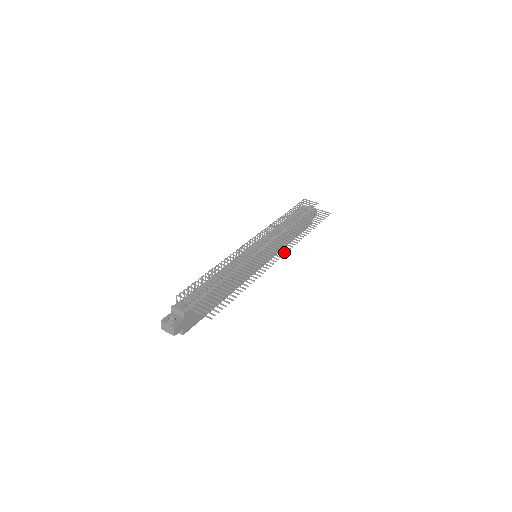
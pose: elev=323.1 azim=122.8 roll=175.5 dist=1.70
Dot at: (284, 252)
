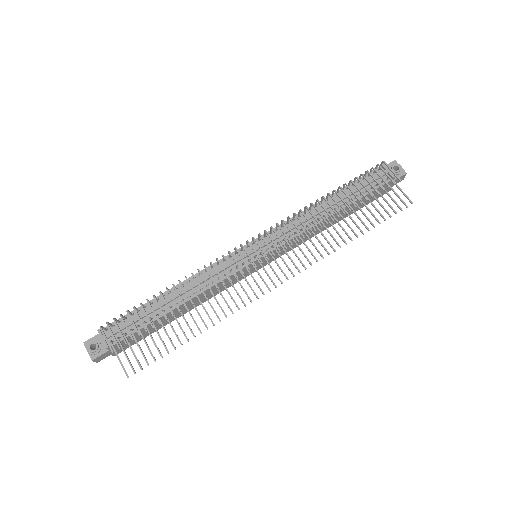
Dot at: (286, 277)
